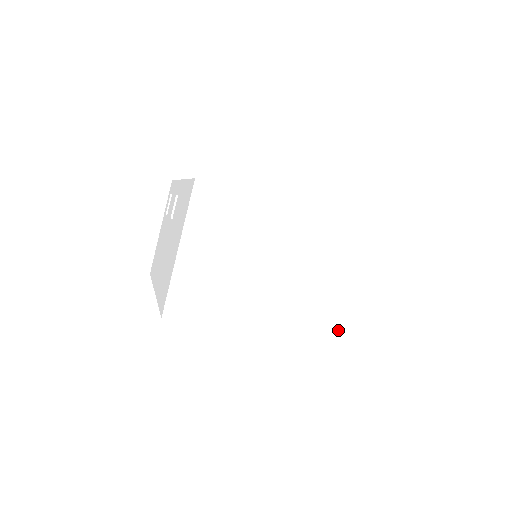
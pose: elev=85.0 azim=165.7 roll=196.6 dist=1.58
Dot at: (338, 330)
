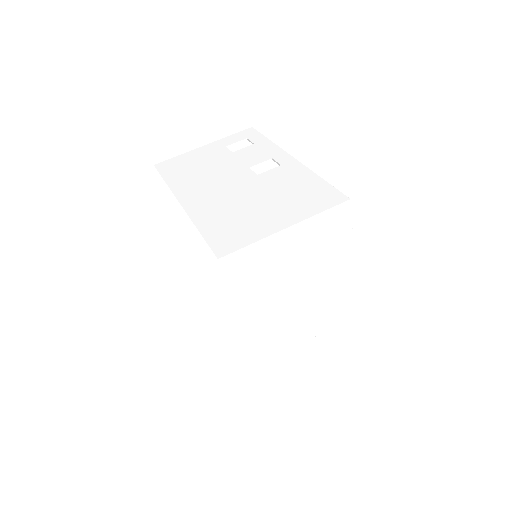
Dot at: (243, 360)
